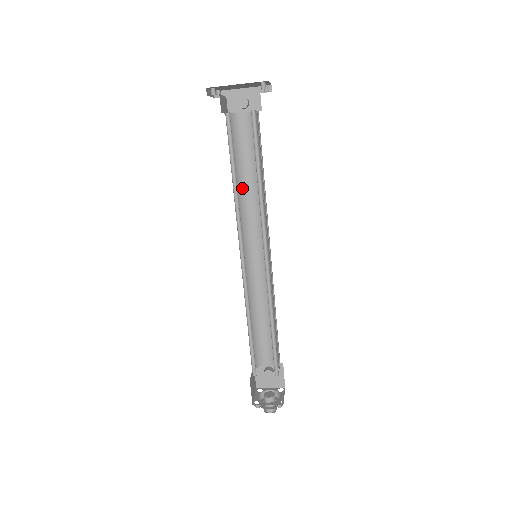
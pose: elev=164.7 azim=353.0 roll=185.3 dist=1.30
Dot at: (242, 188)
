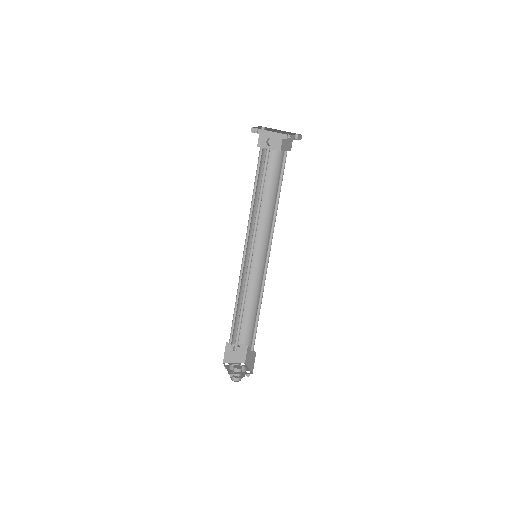
Dot at: (255, 203)
